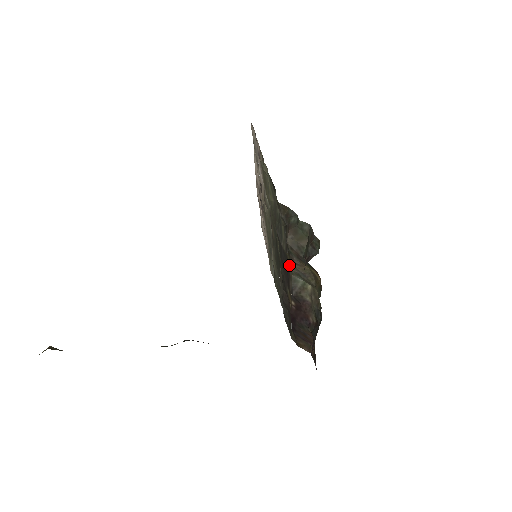
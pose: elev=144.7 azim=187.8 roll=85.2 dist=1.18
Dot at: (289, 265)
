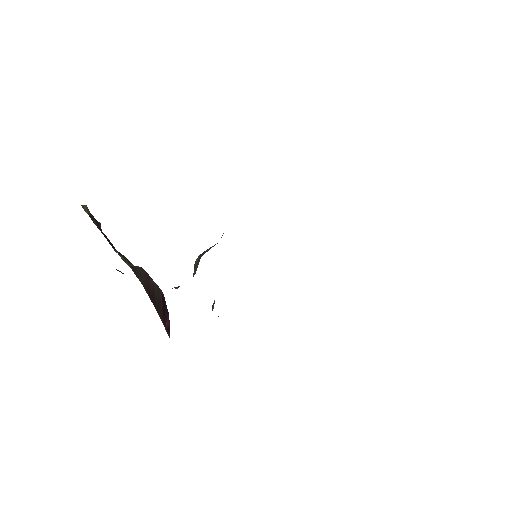
Dot at: occluded
